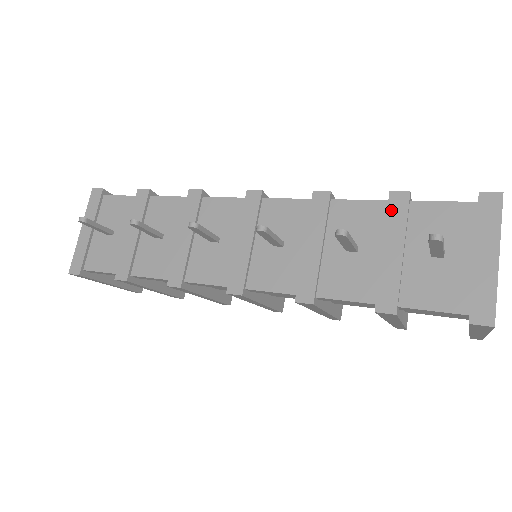
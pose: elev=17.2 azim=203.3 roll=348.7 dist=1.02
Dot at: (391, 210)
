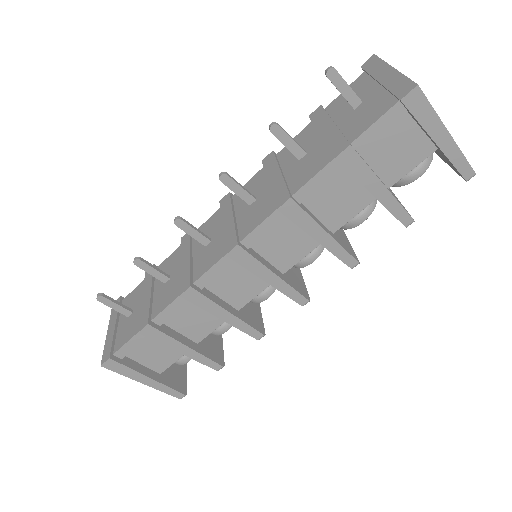
Dot at: (314, 120)
